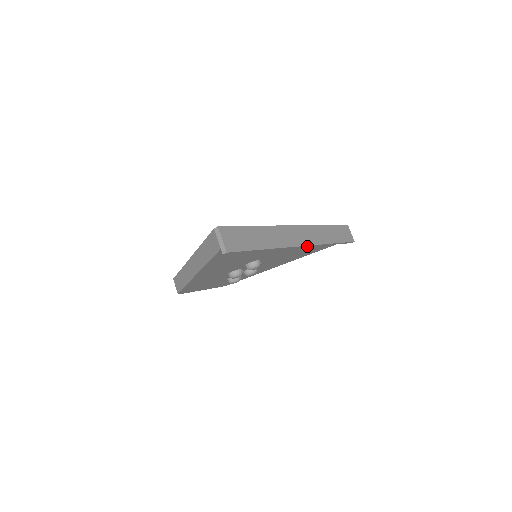
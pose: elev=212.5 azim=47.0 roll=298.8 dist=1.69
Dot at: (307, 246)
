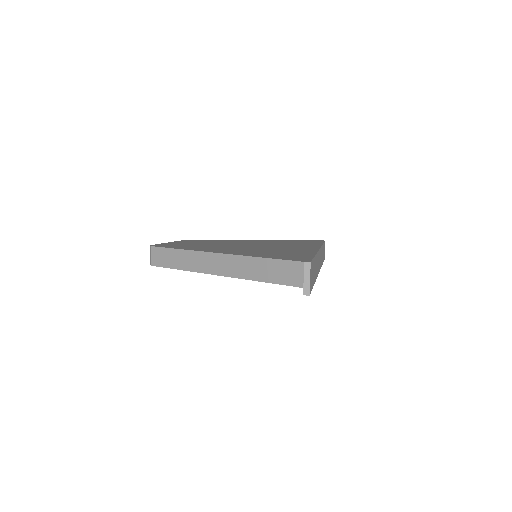
Dot at: occluded
